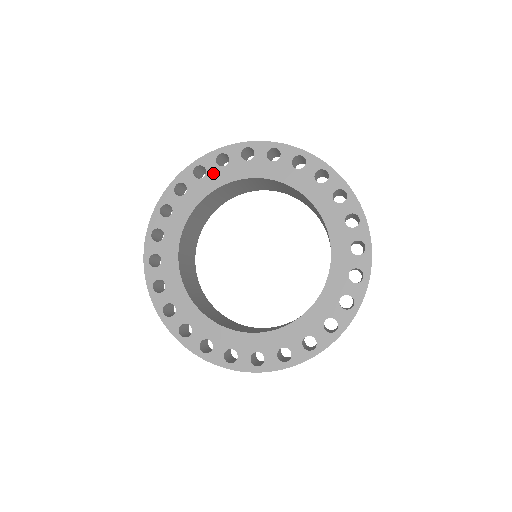
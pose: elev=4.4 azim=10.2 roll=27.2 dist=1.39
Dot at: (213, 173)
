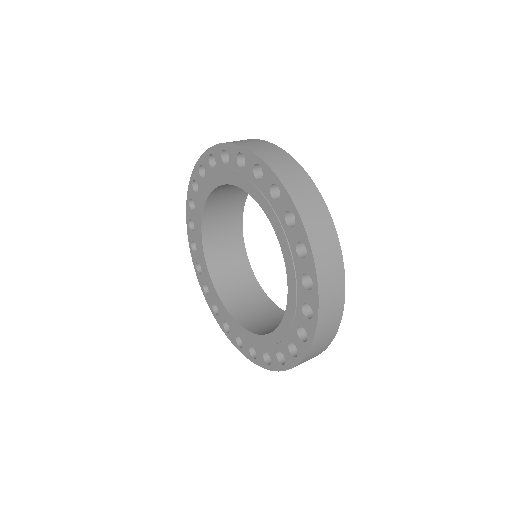
Dot at: (209, 174)
